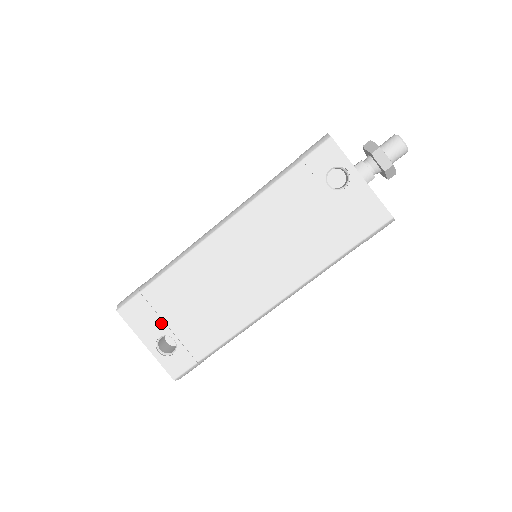
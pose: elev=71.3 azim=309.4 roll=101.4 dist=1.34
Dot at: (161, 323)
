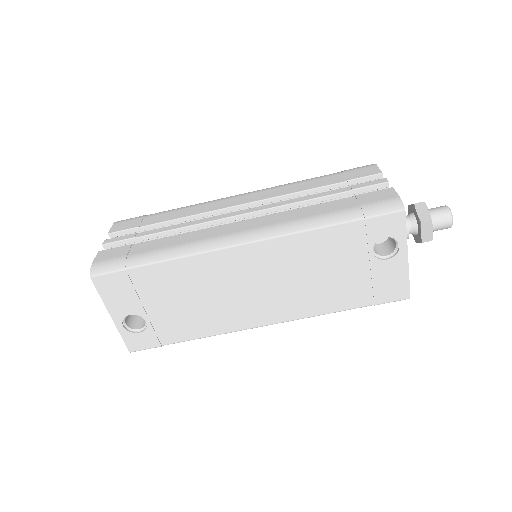
Dot at: (138, 304)
